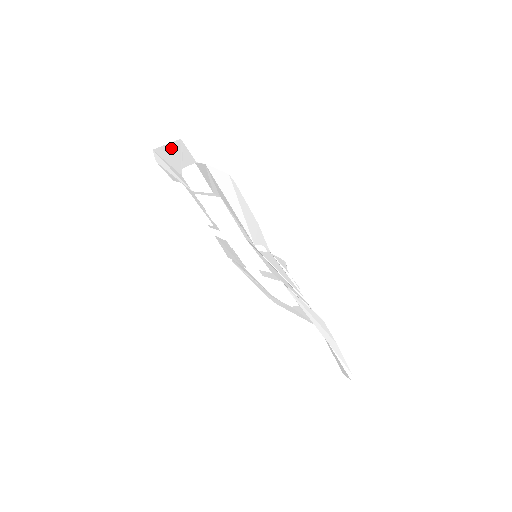
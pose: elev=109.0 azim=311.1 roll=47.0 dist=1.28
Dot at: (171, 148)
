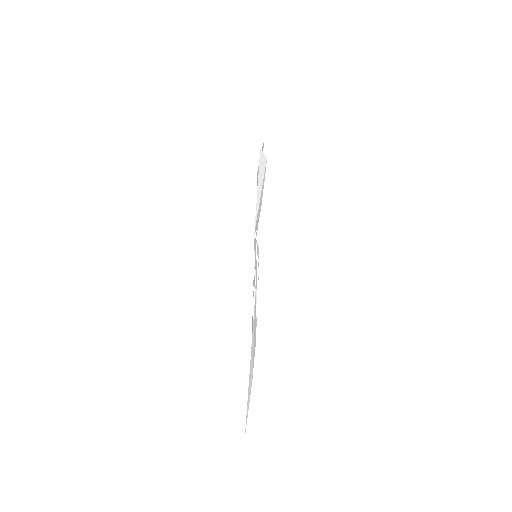
Dot at: occluded
